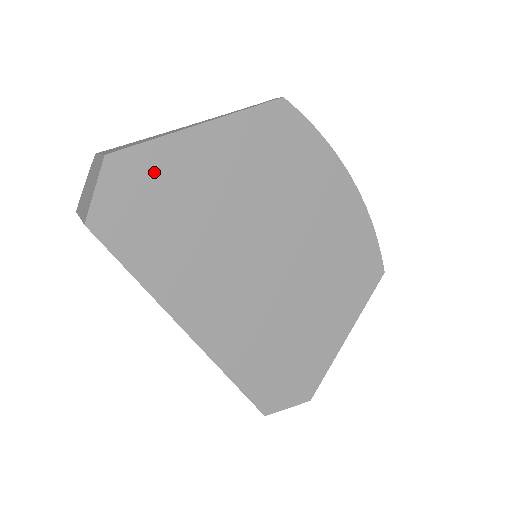
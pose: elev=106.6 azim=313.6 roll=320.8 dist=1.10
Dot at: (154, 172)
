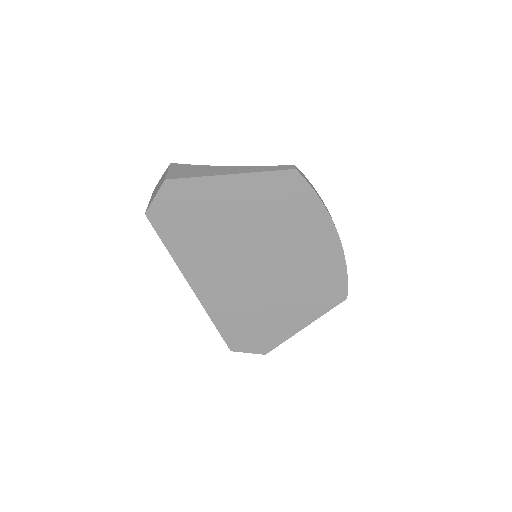
Dot at: (193, 195)
